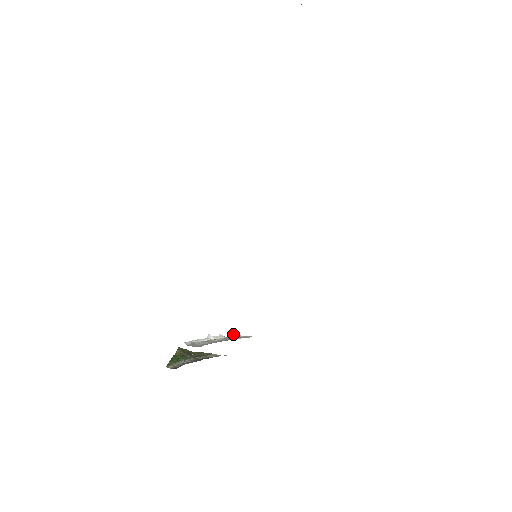
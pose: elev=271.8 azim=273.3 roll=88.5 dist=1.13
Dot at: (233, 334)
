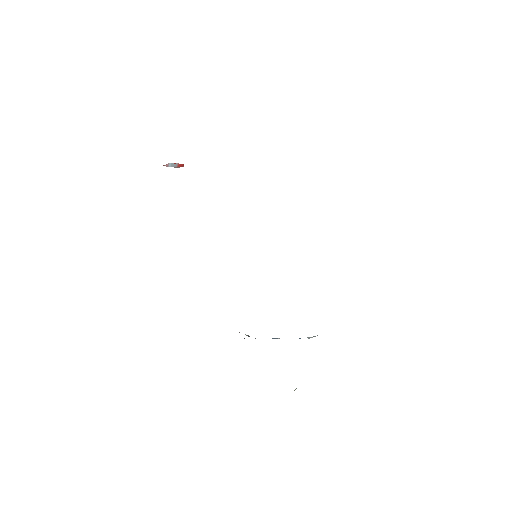
Dot at: (315, 336)
